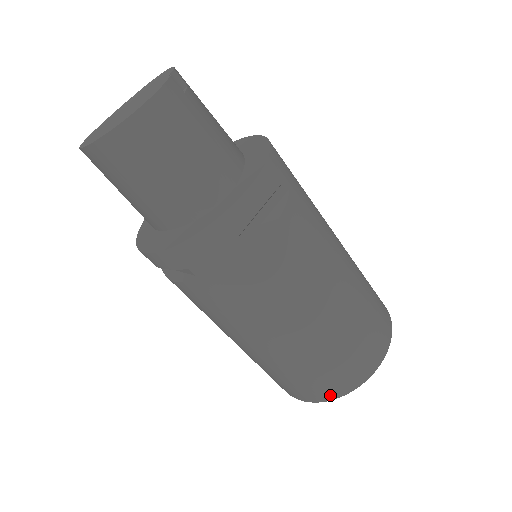
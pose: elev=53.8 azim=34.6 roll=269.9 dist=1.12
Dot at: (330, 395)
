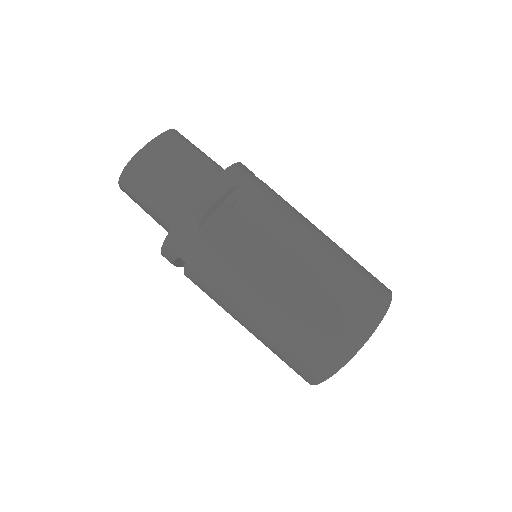
Dot at: (385, 298)
